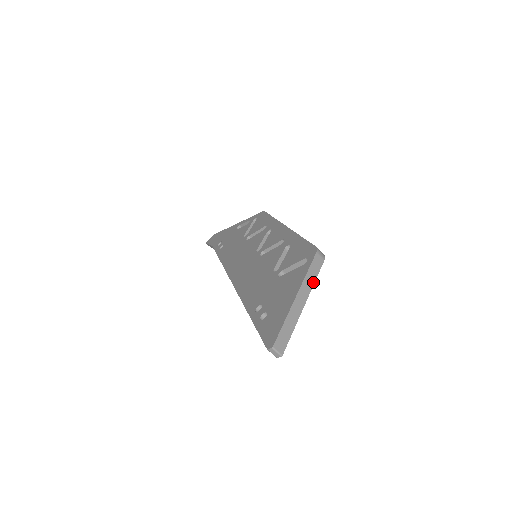
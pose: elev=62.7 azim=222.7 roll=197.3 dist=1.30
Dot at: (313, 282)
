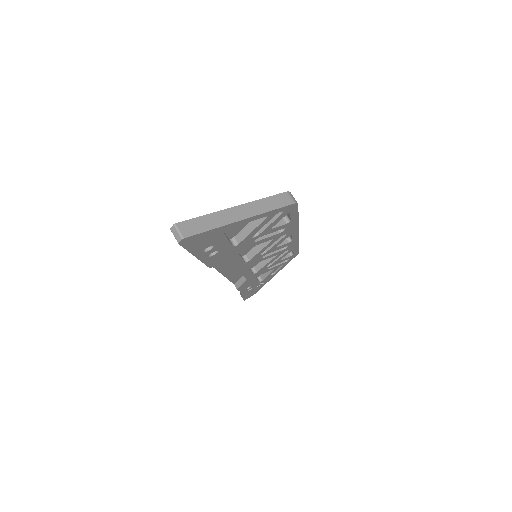
Dot at: (267, 210)
